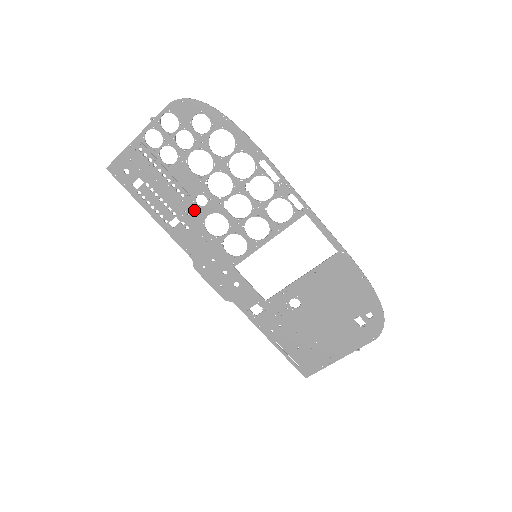
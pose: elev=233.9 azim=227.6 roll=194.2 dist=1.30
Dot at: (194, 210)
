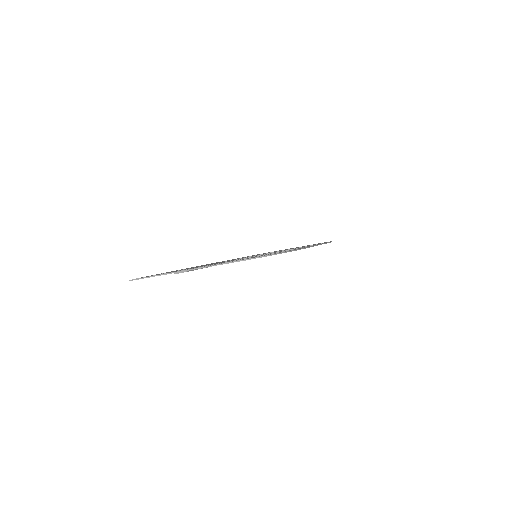
Dot at: occluded
